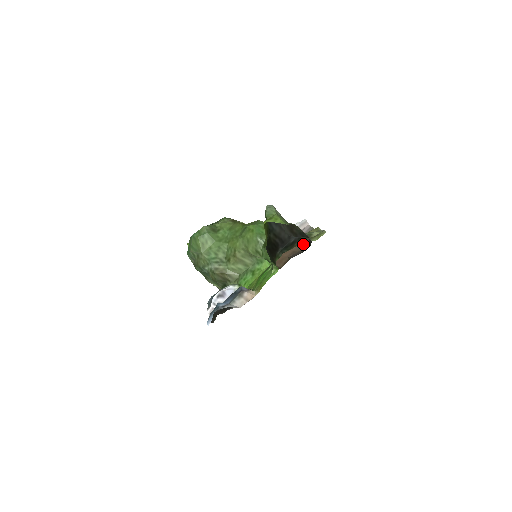
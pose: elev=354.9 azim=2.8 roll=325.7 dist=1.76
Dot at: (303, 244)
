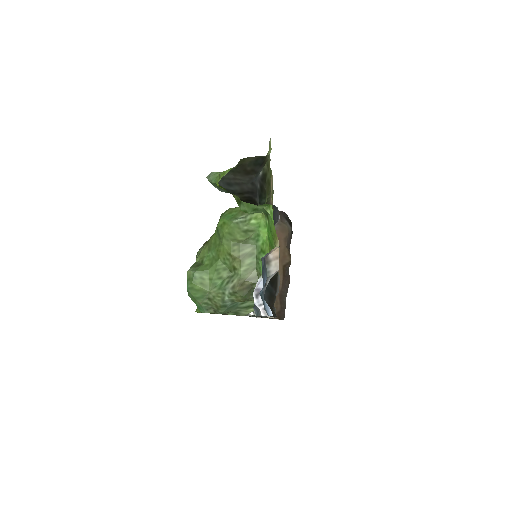
Dot at: (284, 226)
